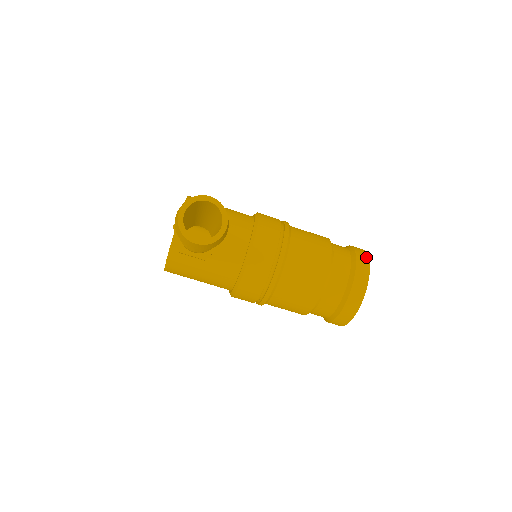
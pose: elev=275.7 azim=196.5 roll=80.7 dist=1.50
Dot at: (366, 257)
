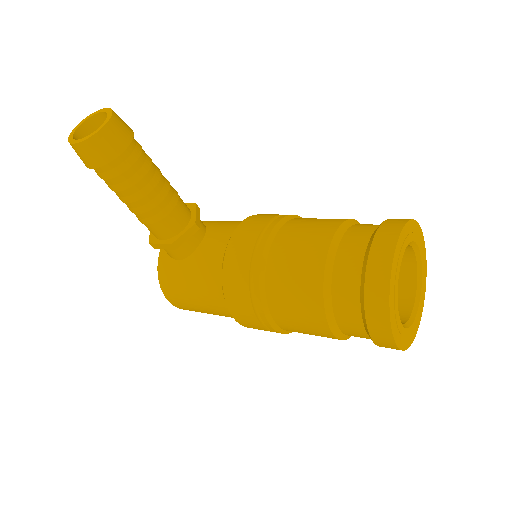
Dot at: (406, 219)
